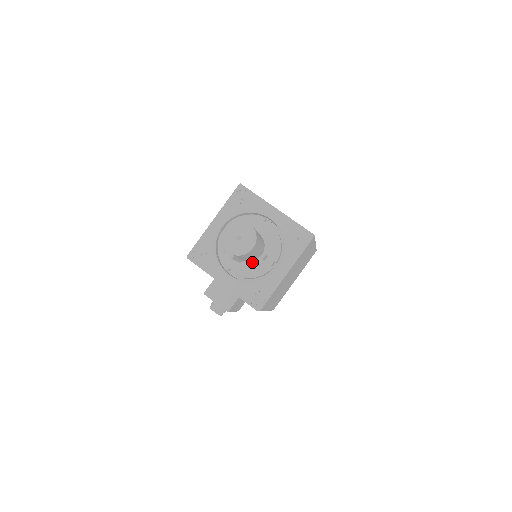
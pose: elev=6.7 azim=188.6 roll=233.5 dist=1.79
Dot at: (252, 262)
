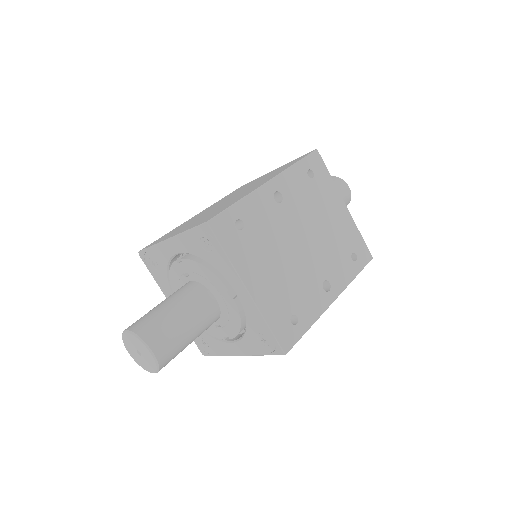
Dot at: occluded
